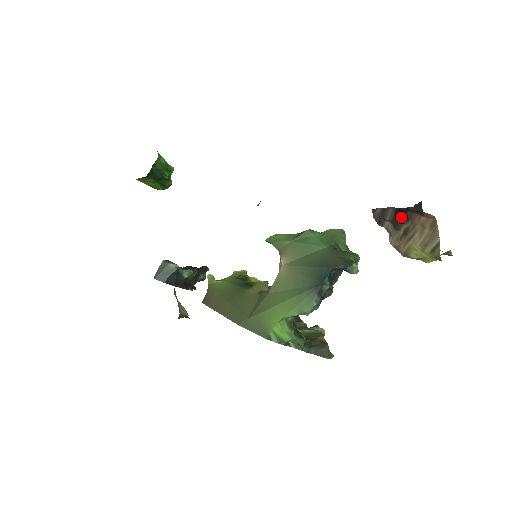
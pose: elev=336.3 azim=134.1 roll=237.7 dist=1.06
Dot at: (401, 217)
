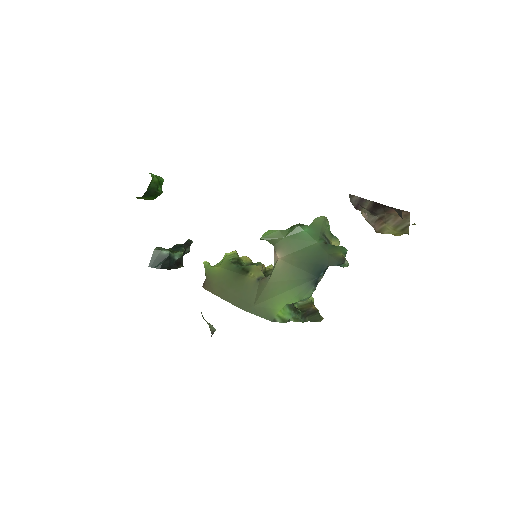
Dot at: (379, 209)
